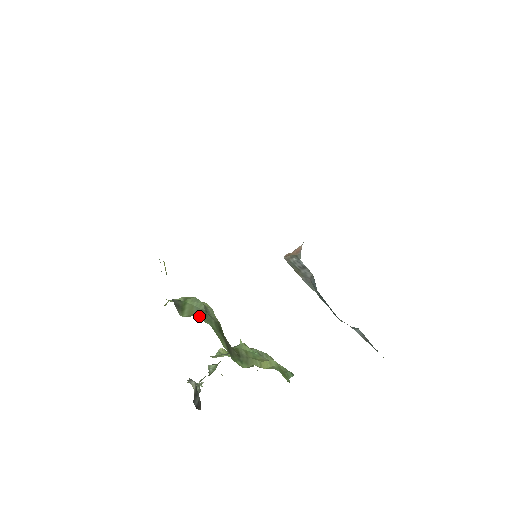
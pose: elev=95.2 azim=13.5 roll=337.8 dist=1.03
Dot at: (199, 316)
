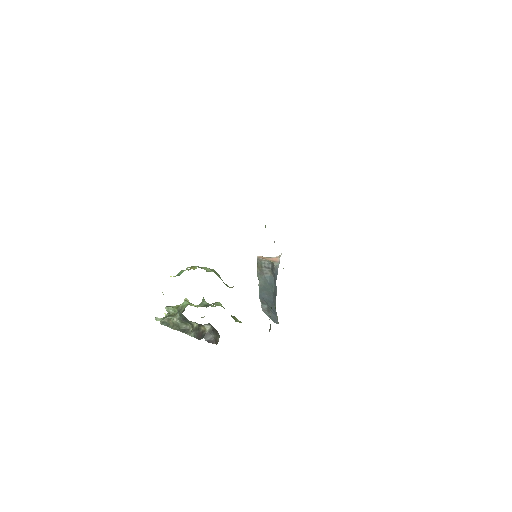
Dot at: occluded
